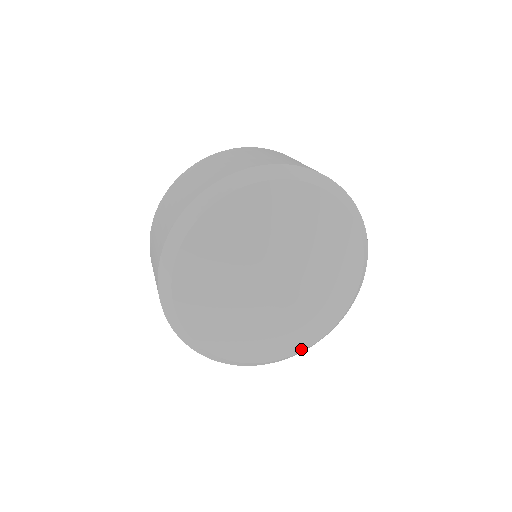
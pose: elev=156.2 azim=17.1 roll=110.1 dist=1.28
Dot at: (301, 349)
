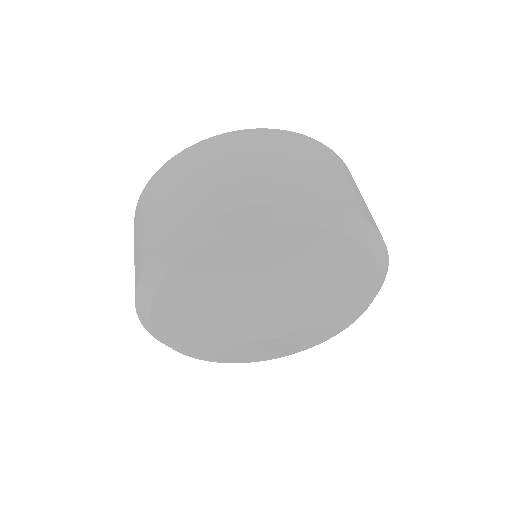
Dot at: (232, 362)
